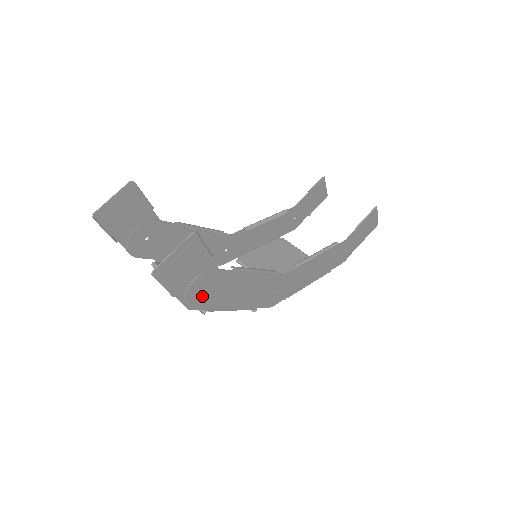
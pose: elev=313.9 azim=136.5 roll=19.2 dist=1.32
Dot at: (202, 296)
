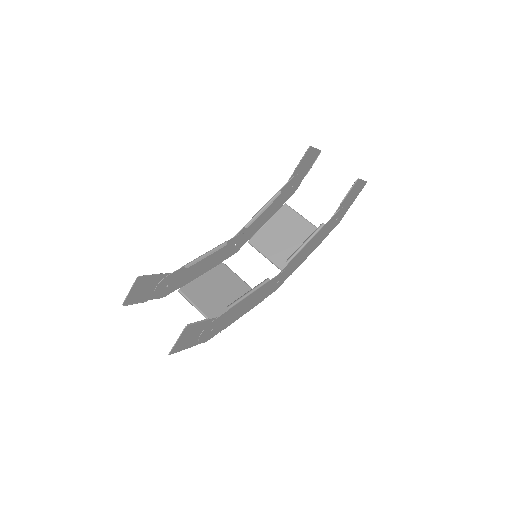
Dot at: (212, 332)
